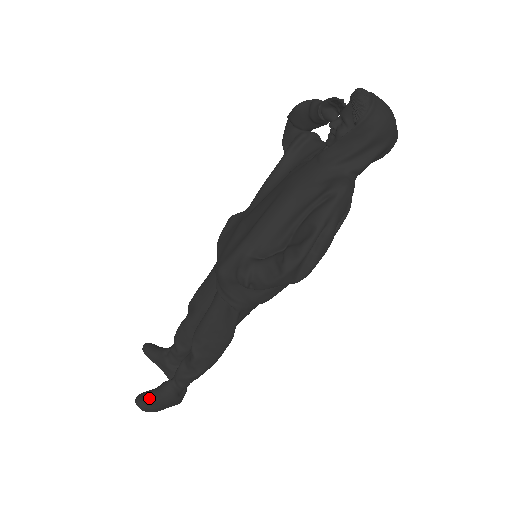
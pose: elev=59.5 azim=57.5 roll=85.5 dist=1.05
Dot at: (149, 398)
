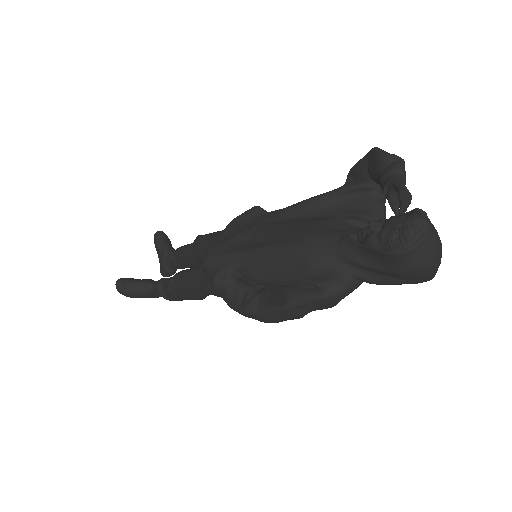
Dot at: (127, 286)
